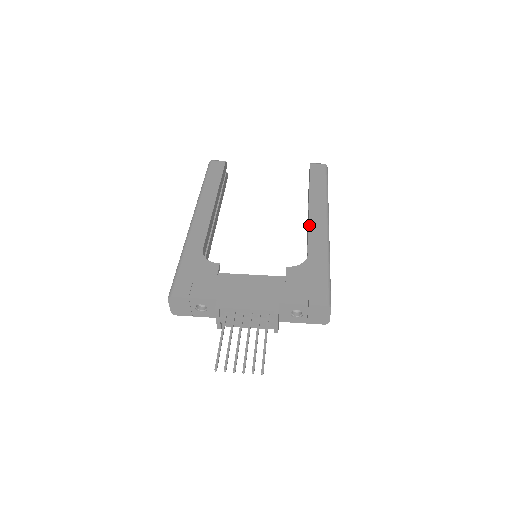
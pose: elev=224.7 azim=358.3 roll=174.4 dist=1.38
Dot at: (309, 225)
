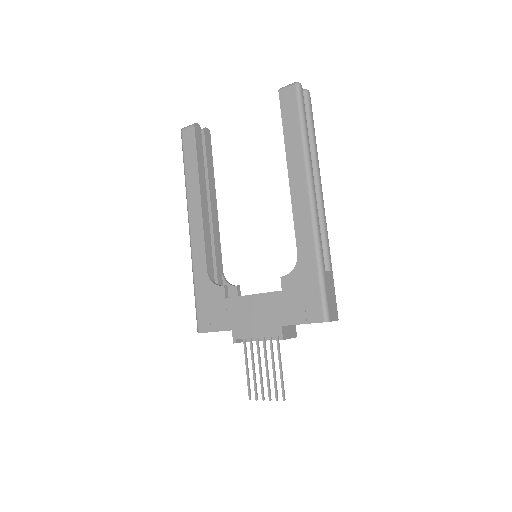
Dot at: (292, 208)
